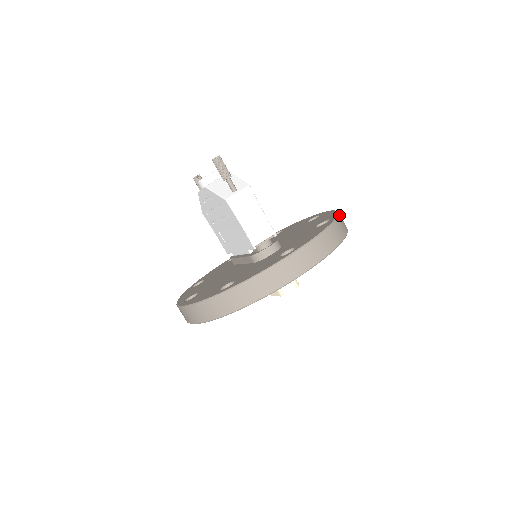
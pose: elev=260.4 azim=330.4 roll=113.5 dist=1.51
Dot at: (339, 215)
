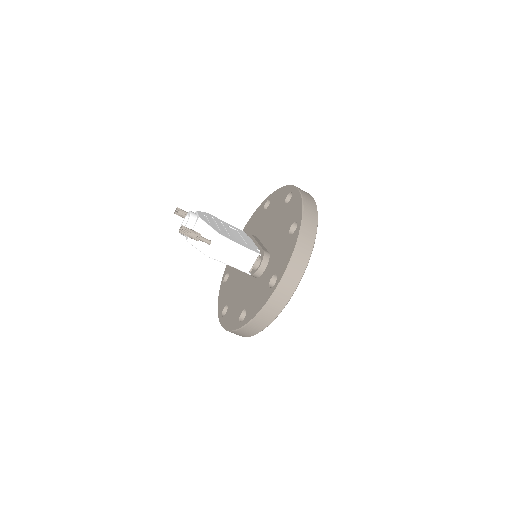
Dot at: (304, 214)
